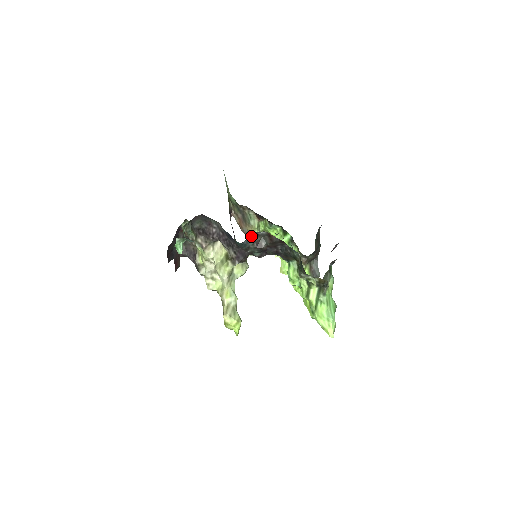
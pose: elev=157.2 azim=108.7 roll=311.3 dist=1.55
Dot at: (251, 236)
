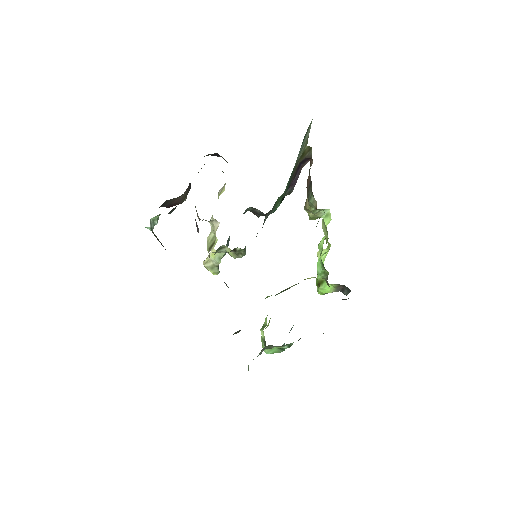
Dot at: occluded
